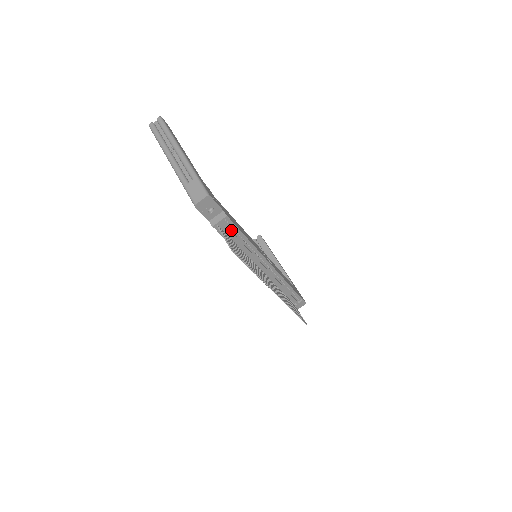
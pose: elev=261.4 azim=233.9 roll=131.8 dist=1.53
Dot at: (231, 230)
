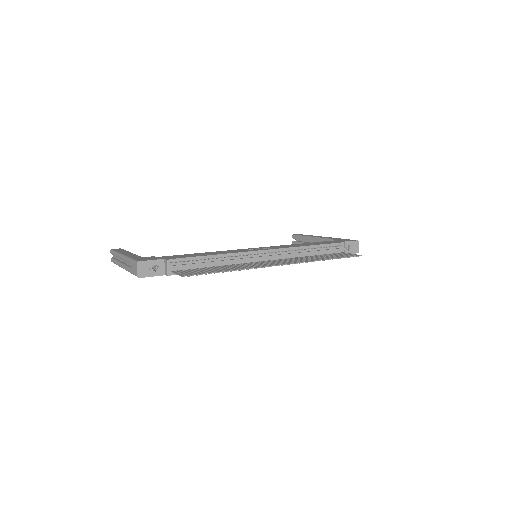
Dot at: (188, 263)
